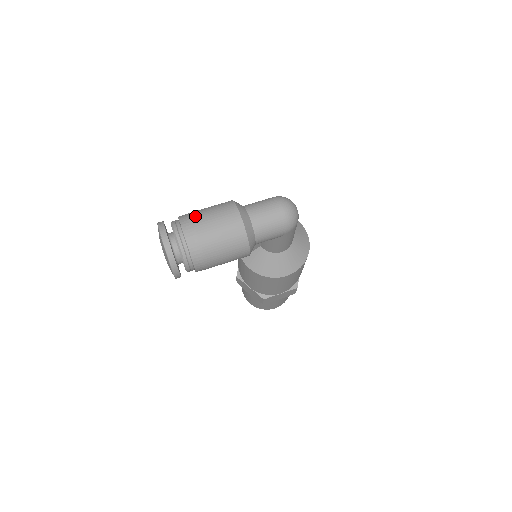
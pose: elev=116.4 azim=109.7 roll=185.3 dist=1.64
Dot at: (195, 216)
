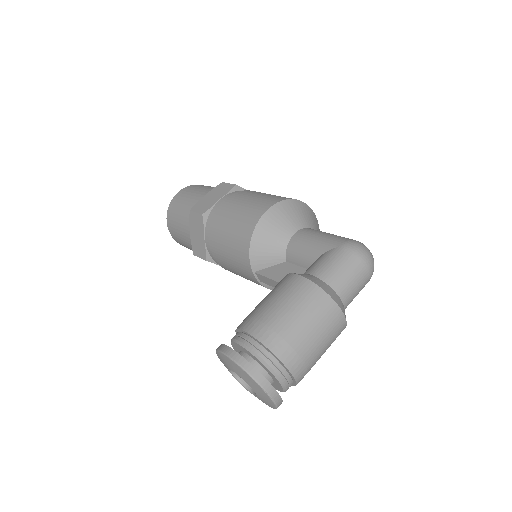
Dot at: (296, 343)
